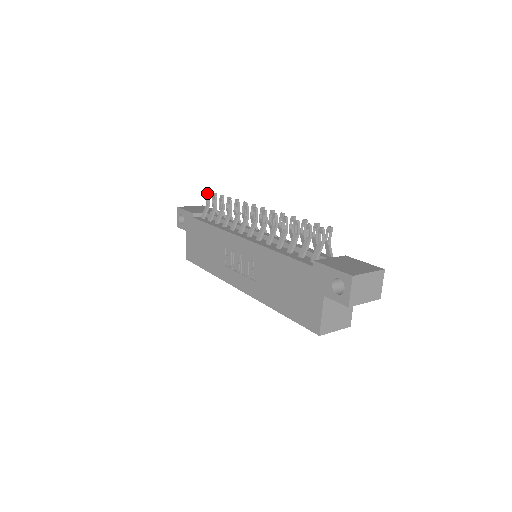
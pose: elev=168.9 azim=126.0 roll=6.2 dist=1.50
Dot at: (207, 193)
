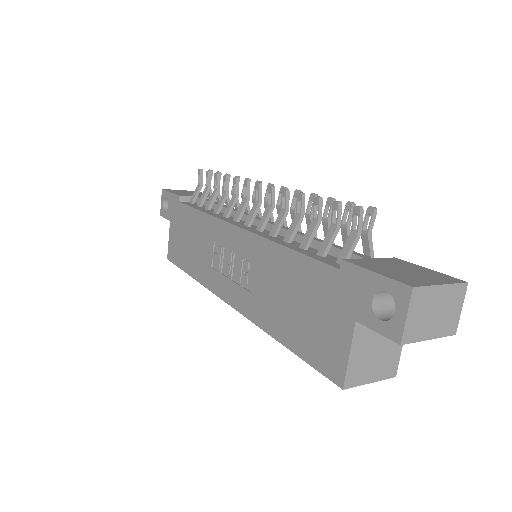
Dot at: (199, 169)
